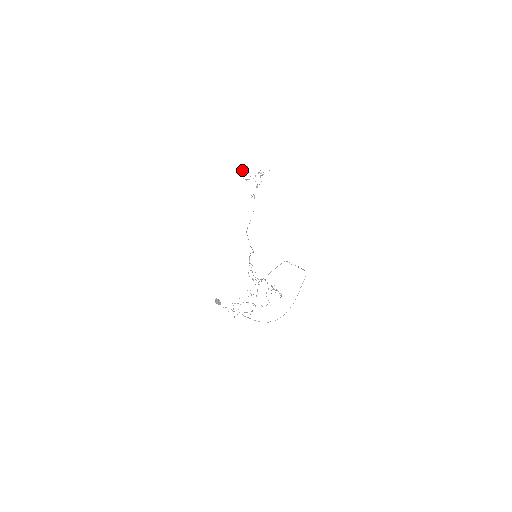
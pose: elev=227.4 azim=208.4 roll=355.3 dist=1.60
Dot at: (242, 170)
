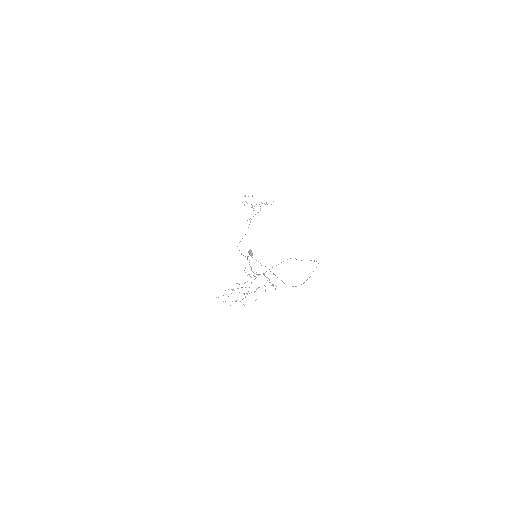
Dot at: occluded
